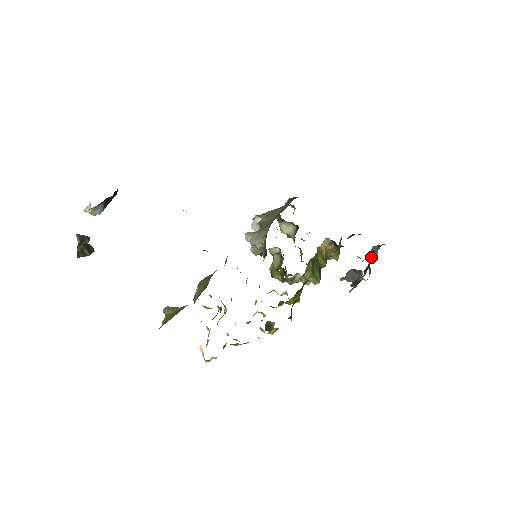
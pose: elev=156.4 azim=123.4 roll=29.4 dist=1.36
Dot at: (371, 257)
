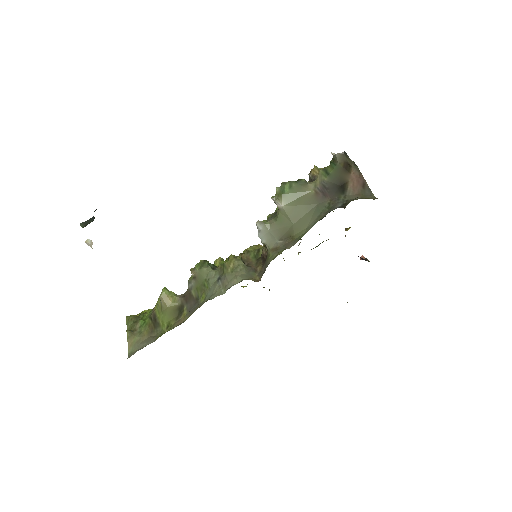
Dot at: occluded
